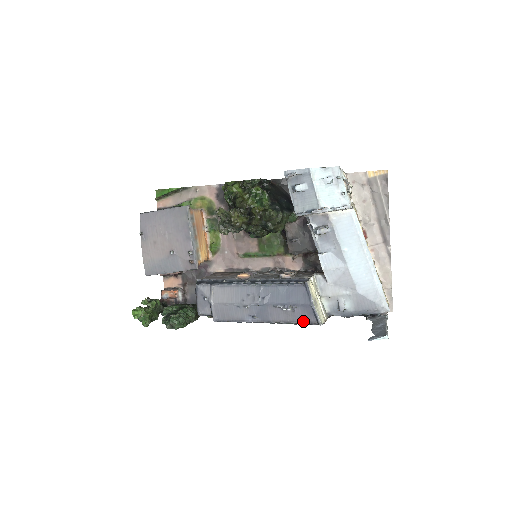
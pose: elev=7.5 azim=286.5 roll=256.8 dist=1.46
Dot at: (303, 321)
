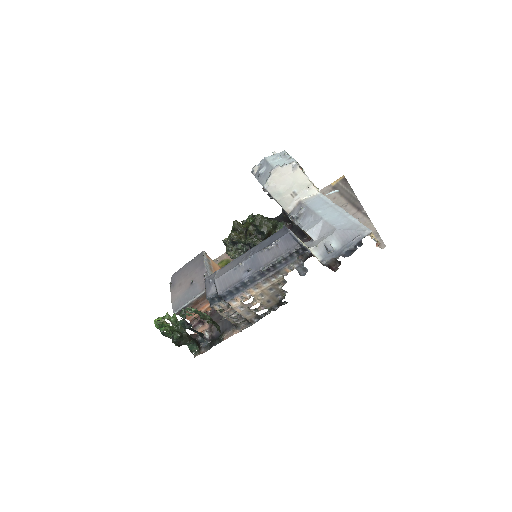
Dot at: (287, 250)
